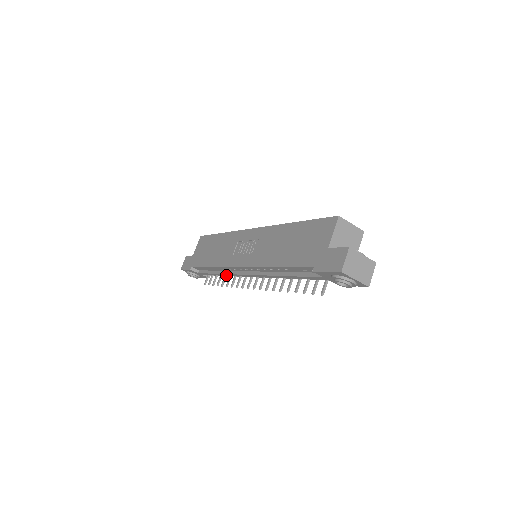
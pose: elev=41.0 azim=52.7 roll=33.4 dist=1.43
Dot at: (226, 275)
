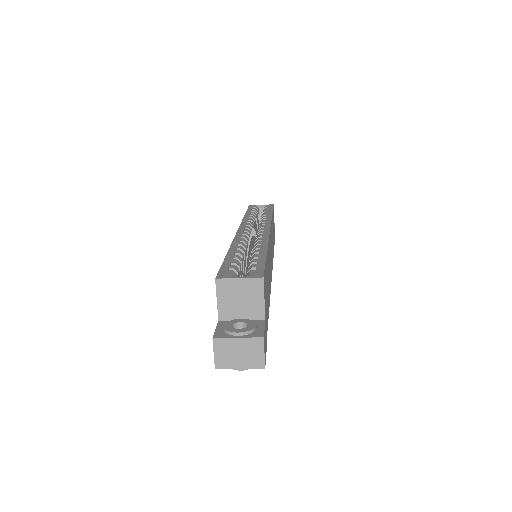
Dot at: occluded
